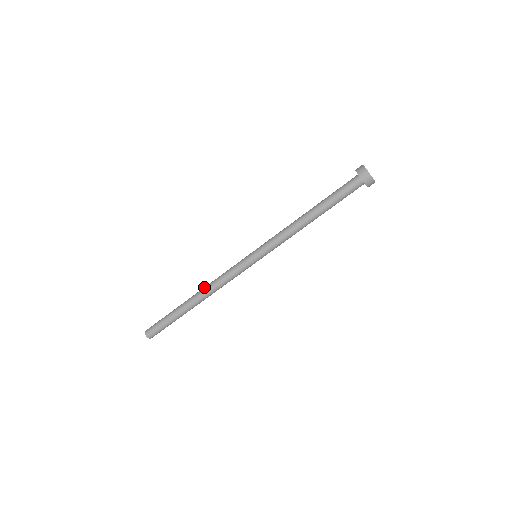
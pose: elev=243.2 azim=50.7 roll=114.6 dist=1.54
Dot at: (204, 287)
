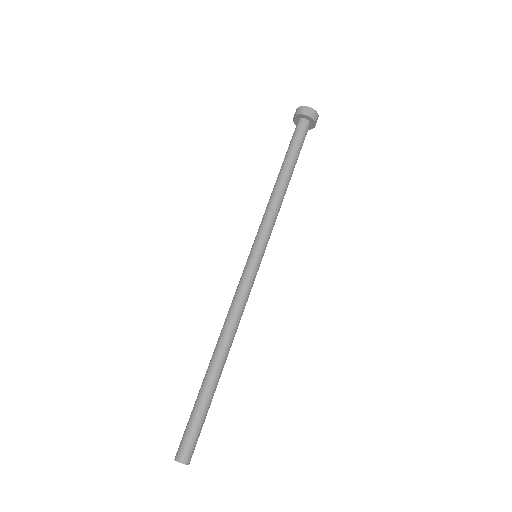
Dot at: occluded
